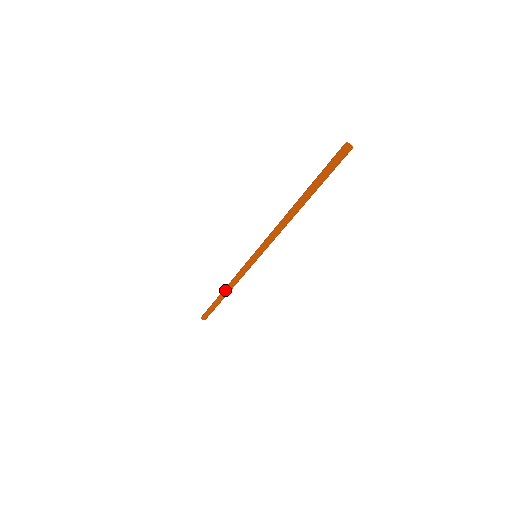
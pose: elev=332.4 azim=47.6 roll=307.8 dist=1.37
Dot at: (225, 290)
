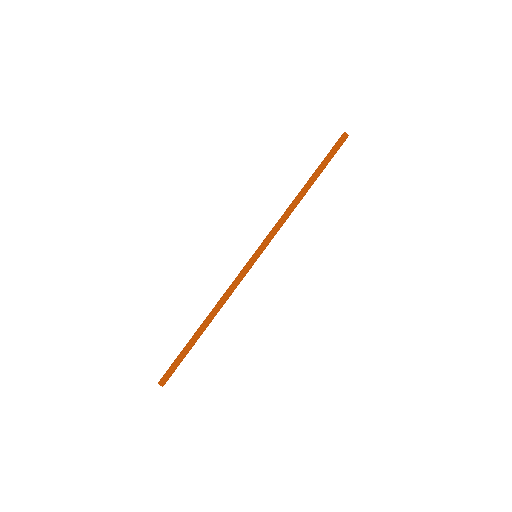
Dot at: (210, 316)
